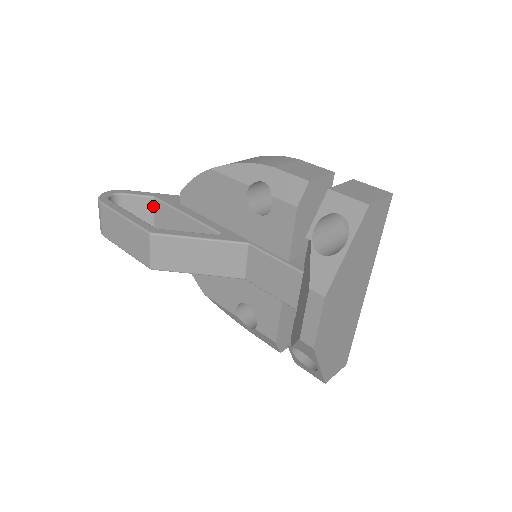
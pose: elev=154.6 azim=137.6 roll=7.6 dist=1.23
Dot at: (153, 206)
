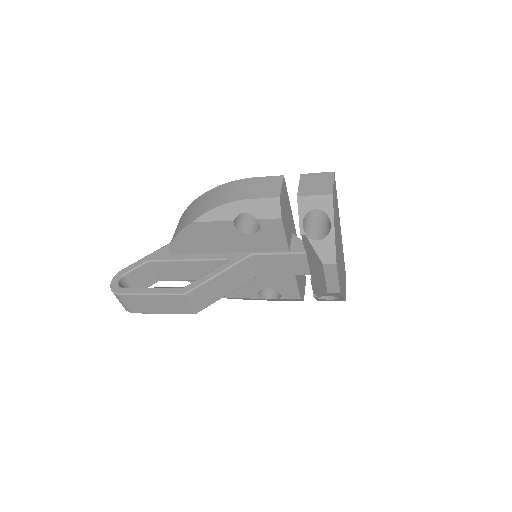
Dot at: (151, 267)
